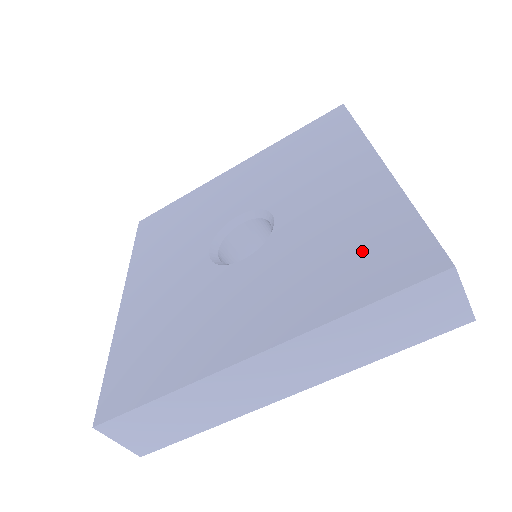
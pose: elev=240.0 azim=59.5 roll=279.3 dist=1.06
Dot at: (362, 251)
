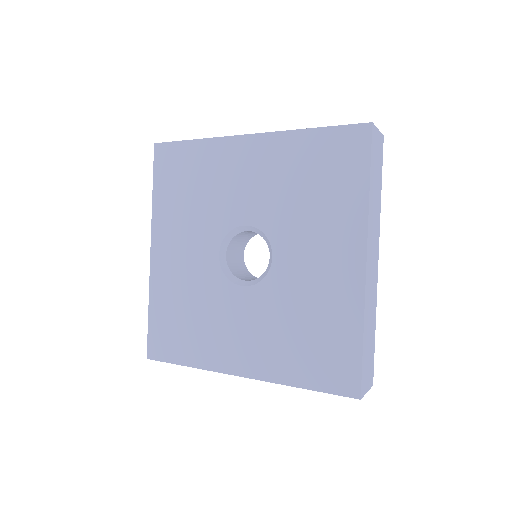
Dot at: (325, 170)
